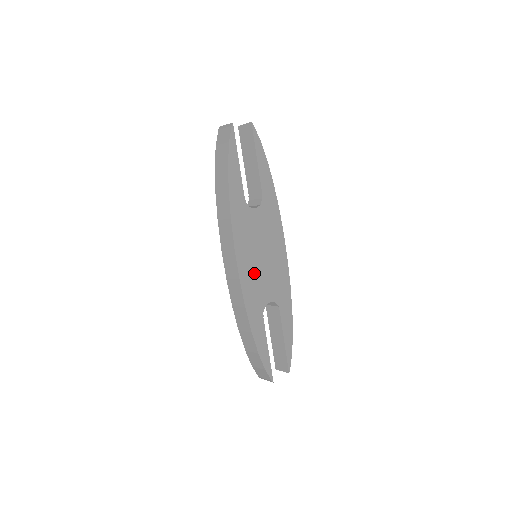
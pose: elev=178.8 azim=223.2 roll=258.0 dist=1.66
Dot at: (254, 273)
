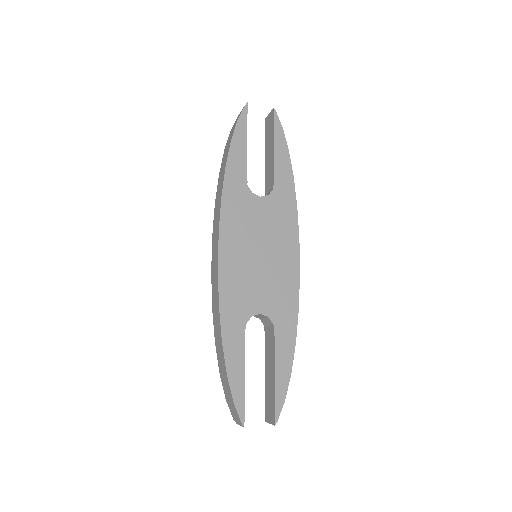
Dot at: (242, 269)
